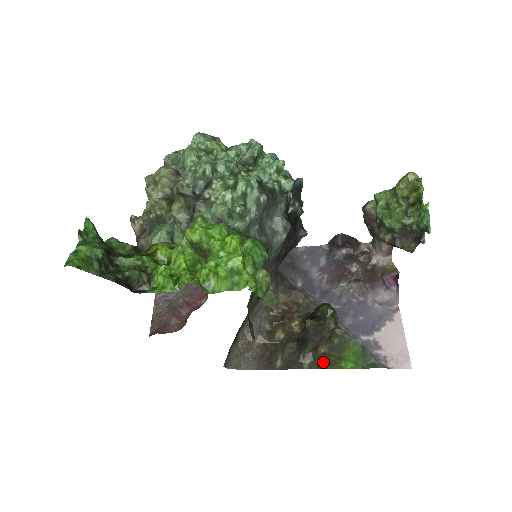
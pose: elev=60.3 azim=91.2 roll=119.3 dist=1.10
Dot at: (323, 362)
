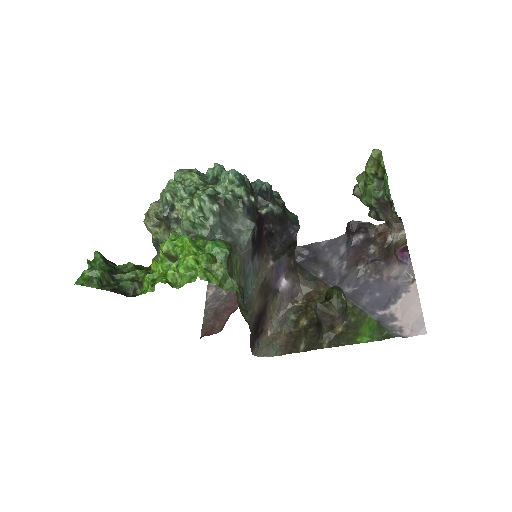
Dot at: (340, 340)
